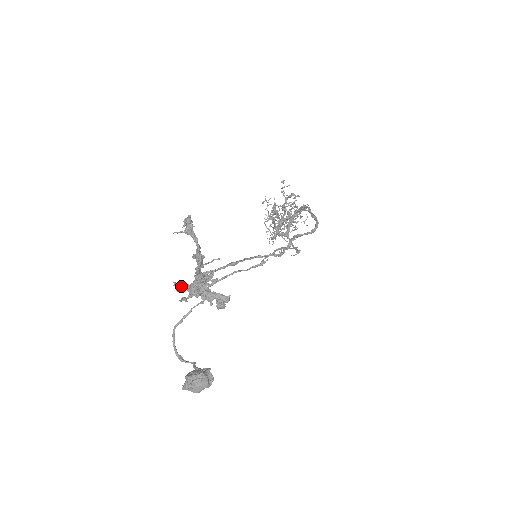
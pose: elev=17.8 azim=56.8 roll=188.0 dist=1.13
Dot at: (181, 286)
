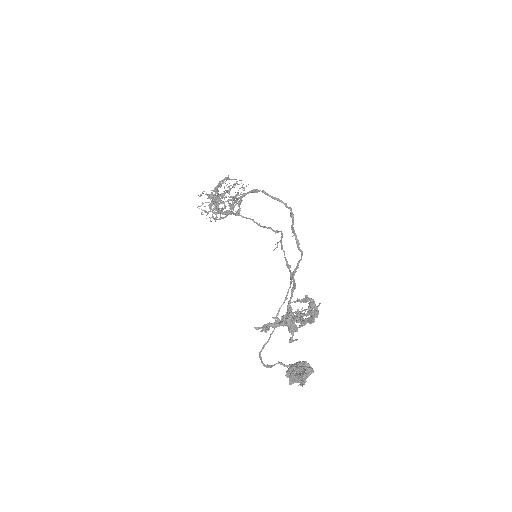
Dot at: (267, 328)
